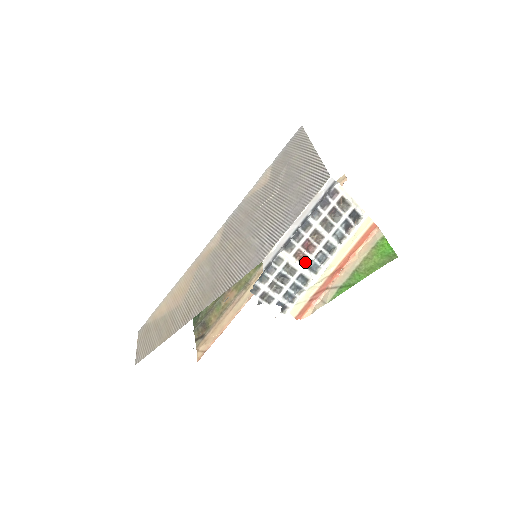
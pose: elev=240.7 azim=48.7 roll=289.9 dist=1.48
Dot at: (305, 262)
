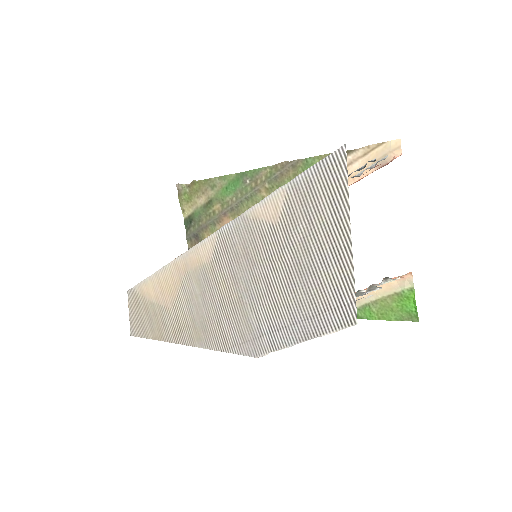
Dot at: occluded
